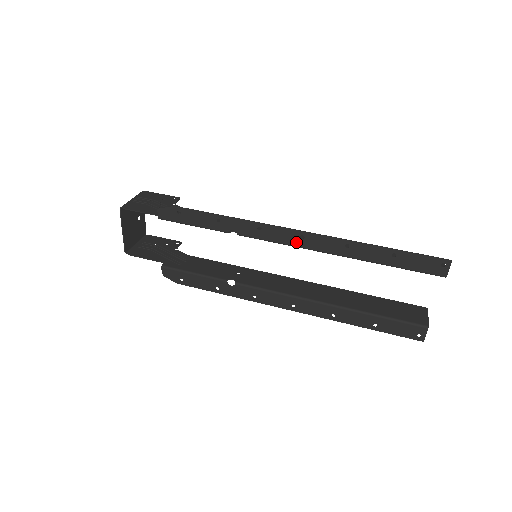
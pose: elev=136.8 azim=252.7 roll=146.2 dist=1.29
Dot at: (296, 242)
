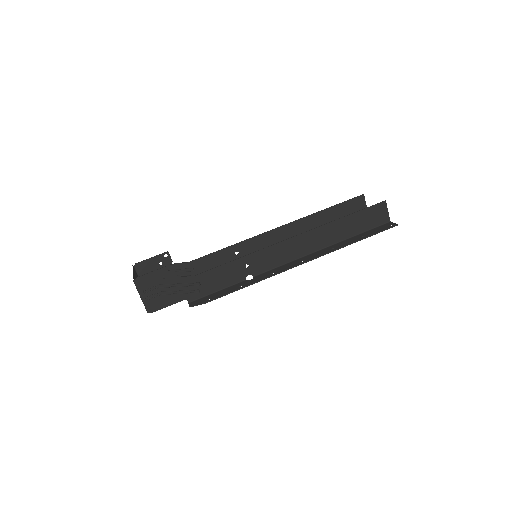
Dot at: (298, 262)
